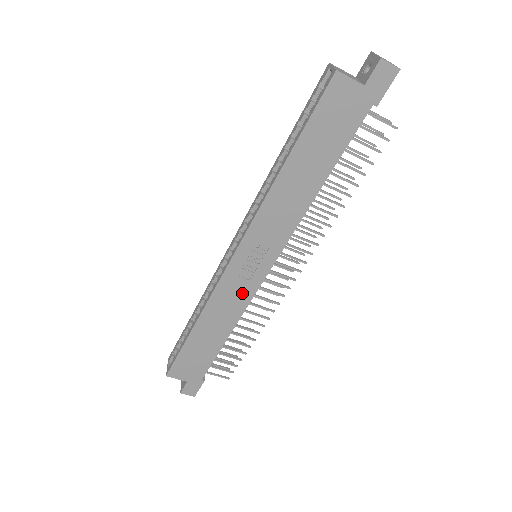
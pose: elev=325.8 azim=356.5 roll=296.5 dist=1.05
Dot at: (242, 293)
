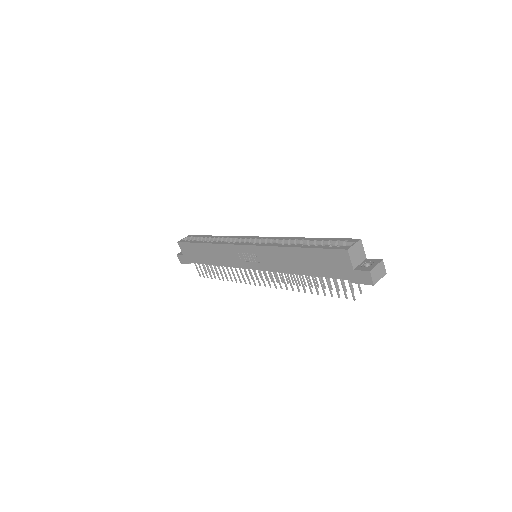
Dot at: (234, 260)
